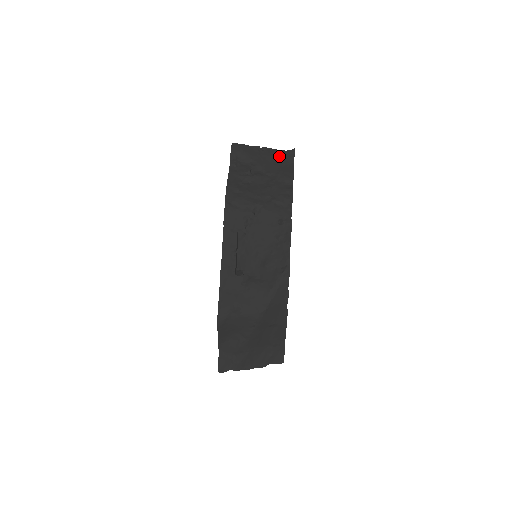
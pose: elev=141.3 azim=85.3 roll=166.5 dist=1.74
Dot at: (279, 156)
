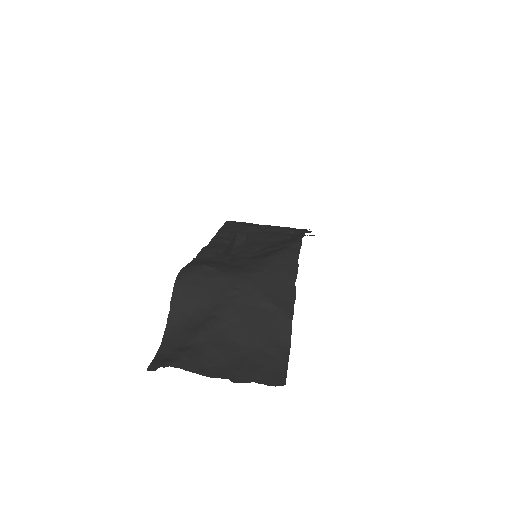
Dot at: occluded
